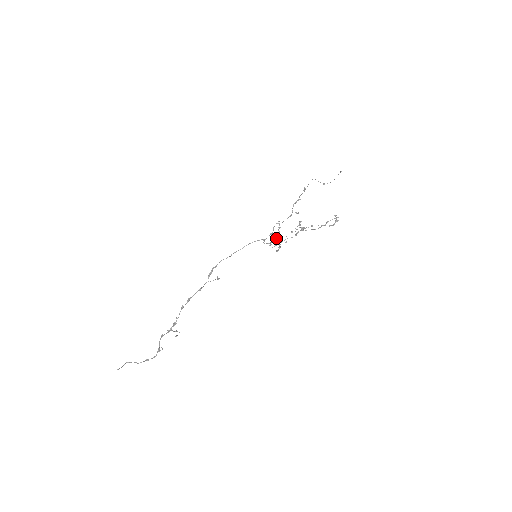
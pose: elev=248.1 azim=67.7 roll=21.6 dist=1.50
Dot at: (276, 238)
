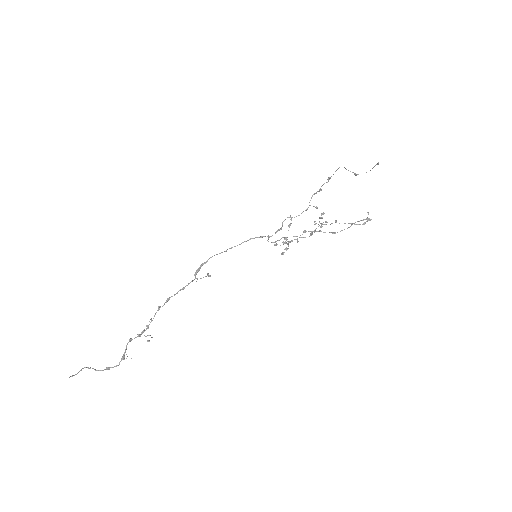
Dot at: occluded
